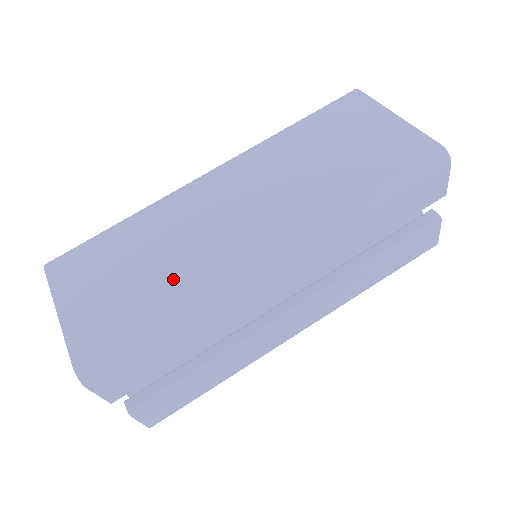
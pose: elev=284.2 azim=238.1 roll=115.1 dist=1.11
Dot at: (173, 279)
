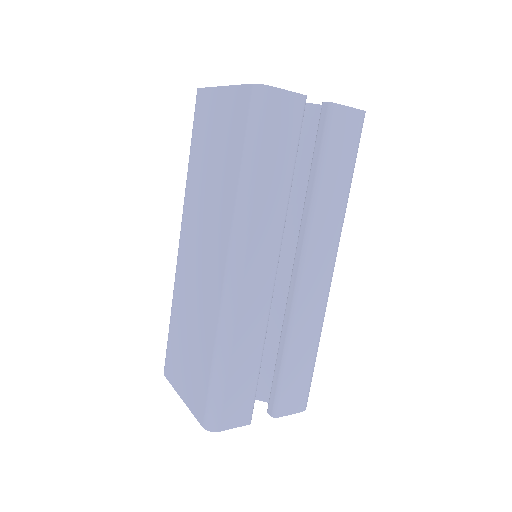
Dot at: (204, 334)
